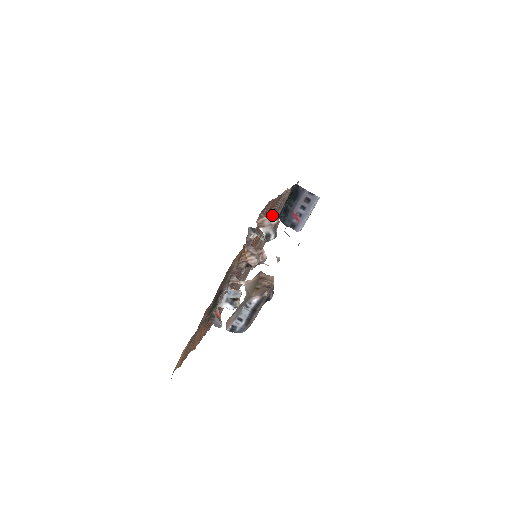
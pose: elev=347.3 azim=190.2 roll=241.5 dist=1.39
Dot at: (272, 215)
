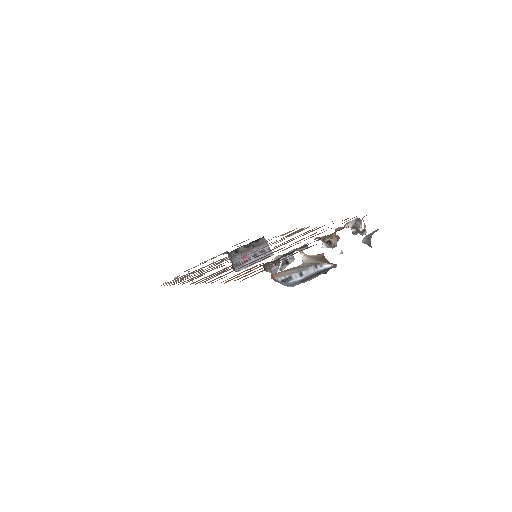
Dot at: (288, 236)
